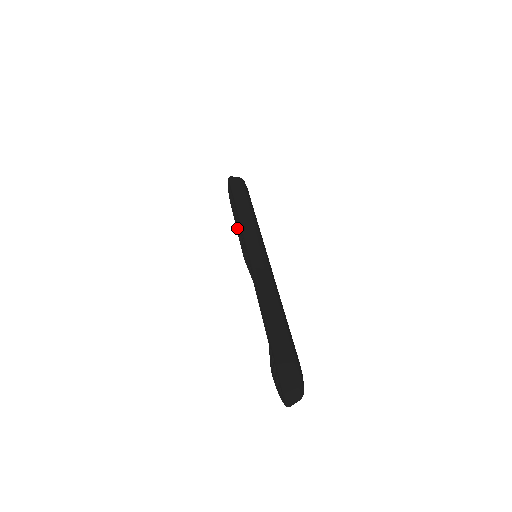
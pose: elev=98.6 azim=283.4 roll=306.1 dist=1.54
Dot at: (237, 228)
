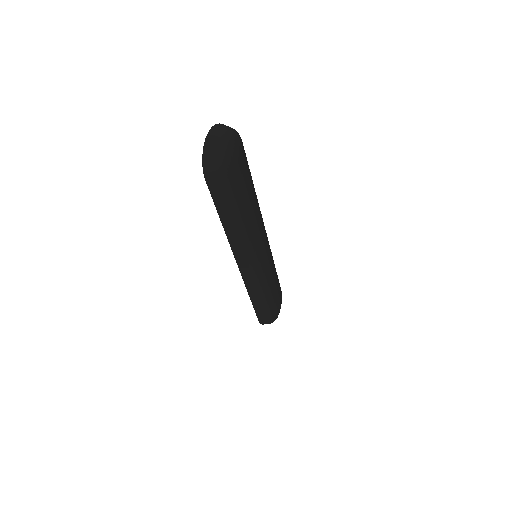
Dot at: occluded
